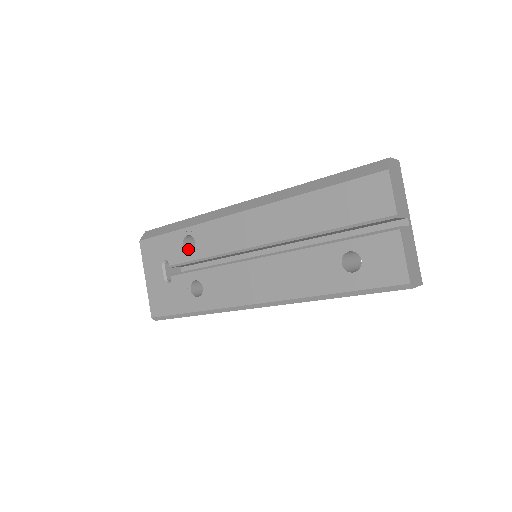
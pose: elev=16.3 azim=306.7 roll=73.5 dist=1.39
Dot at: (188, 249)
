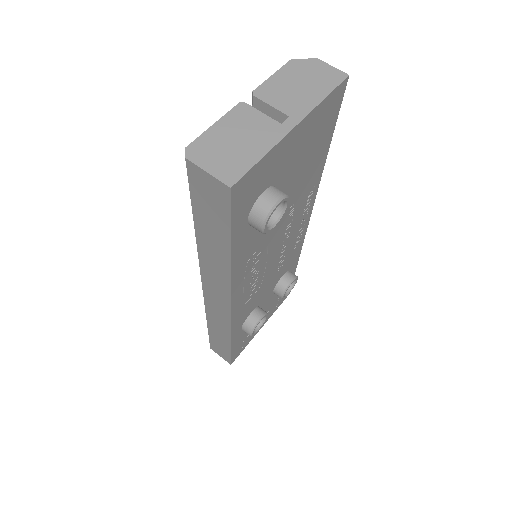
Dot at: occluded
